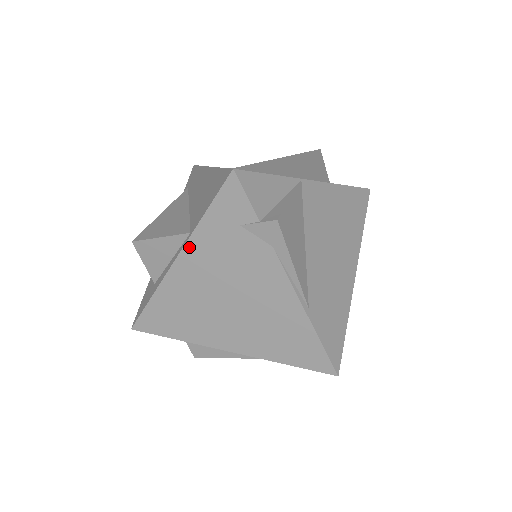
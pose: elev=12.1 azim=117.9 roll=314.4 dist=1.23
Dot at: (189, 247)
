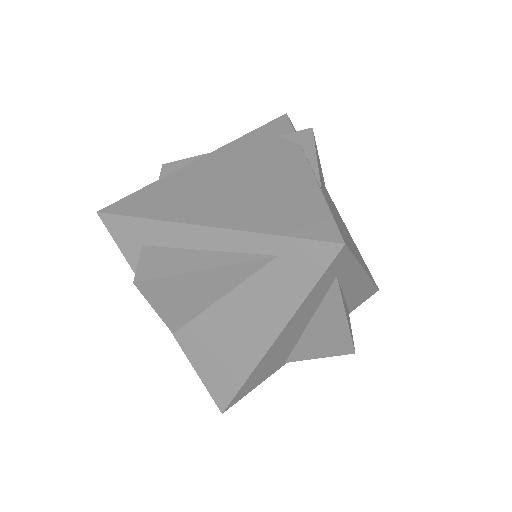
Dot at: (221, 150)
